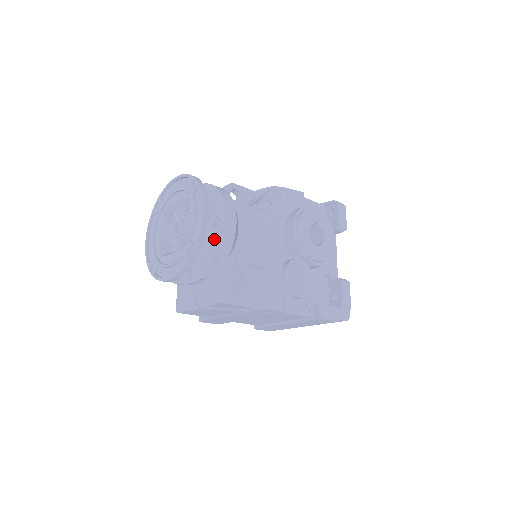
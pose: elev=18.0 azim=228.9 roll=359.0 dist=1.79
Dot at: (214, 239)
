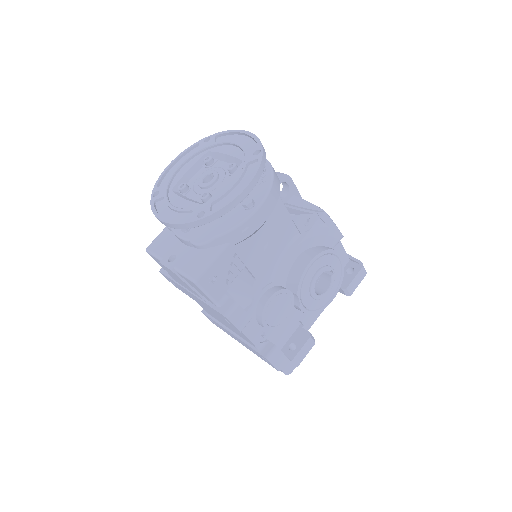
Dot at: (233, 219)
